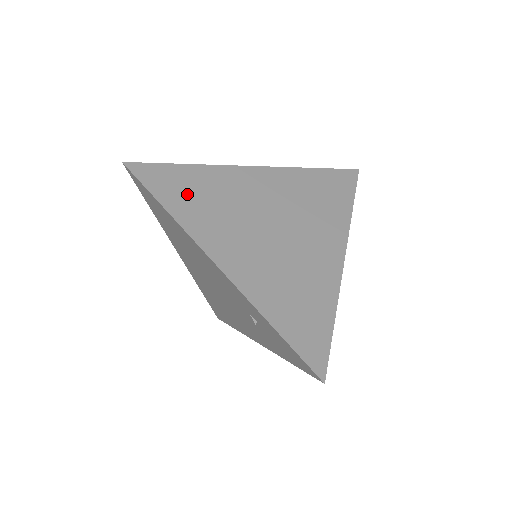
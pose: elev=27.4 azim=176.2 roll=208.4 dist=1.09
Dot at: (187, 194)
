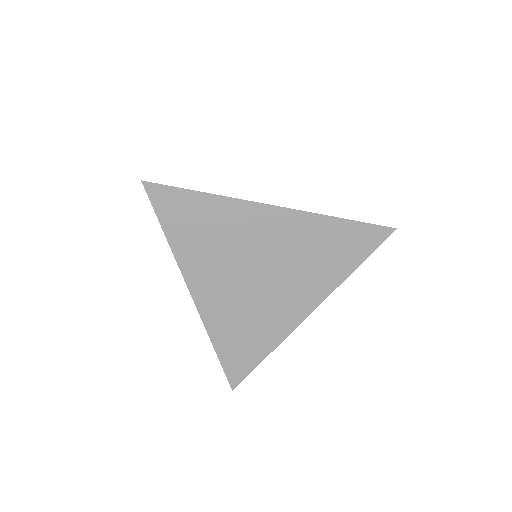
Dot at: (191, 226)
